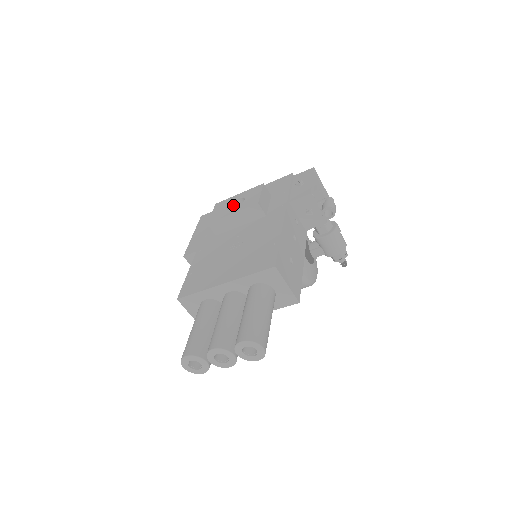
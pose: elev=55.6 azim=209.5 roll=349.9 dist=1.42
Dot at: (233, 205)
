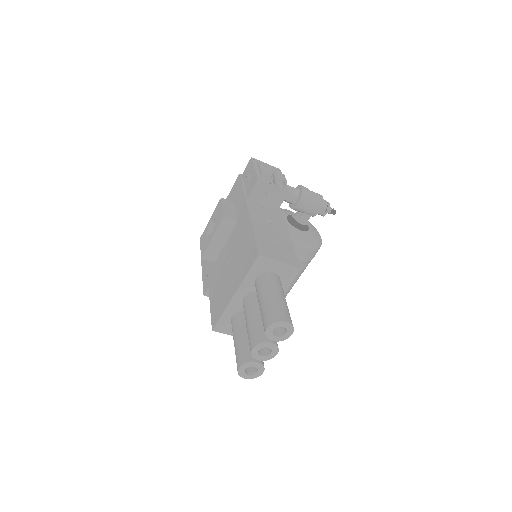
Dot at: (211, 230)
